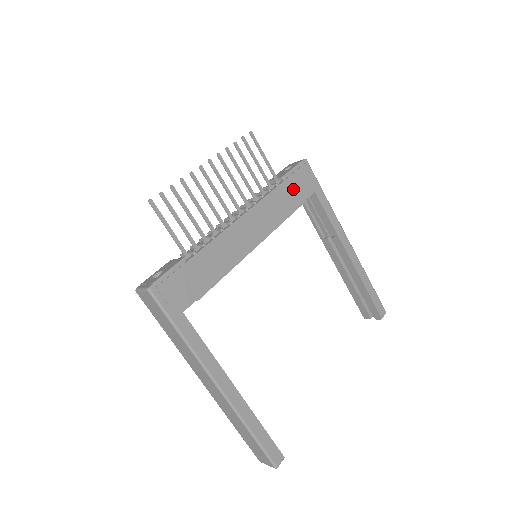
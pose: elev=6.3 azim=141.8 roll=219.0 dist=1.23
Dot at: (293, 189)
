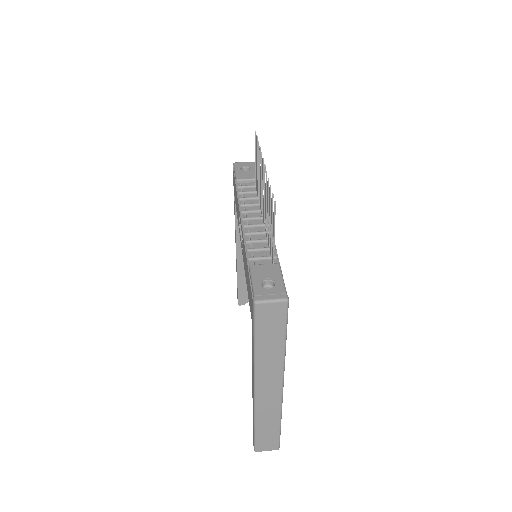
Dot at: occluded
